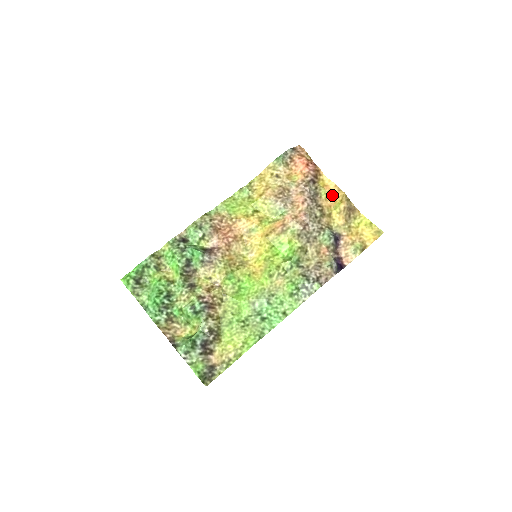
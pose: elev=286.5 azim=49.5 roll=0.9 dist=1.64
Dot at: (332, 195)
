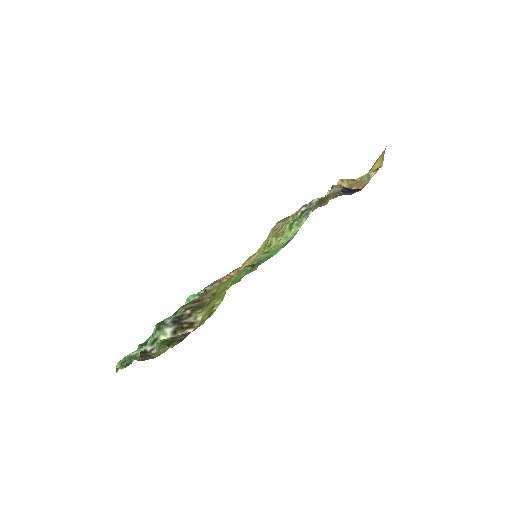
Dot at: occluded
